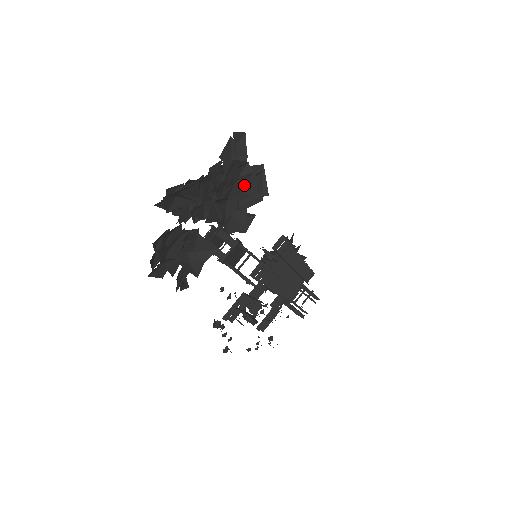
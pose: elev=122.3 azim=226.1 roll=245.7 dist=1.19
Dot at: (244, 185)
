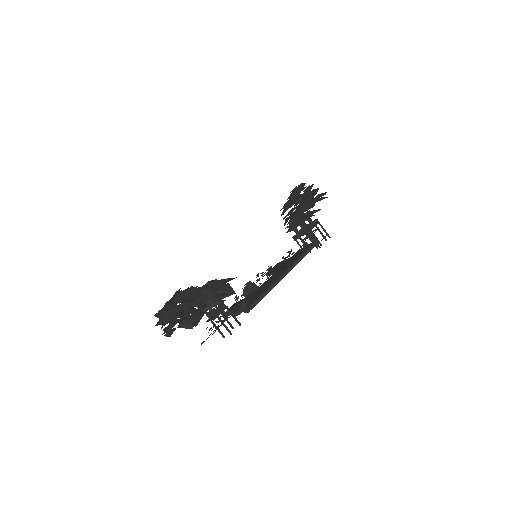
Dot at: occluded
